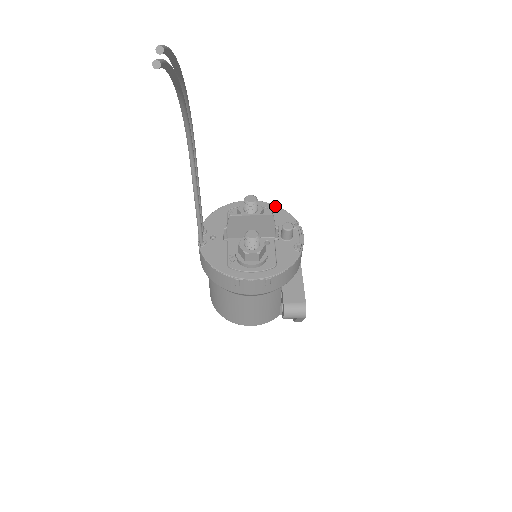
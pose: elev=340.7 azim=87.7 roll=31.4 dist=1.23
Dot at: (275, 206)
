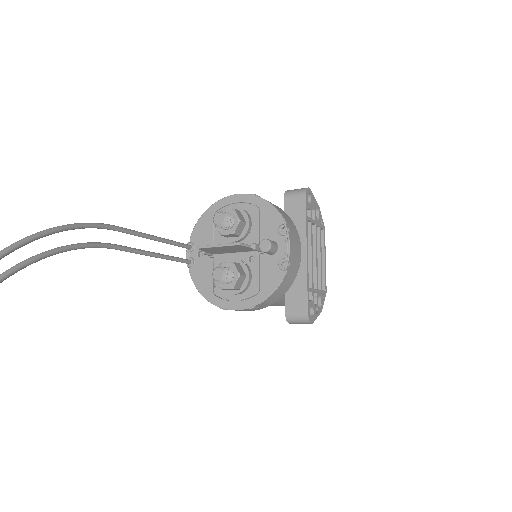
Dot at: (262, 201)
